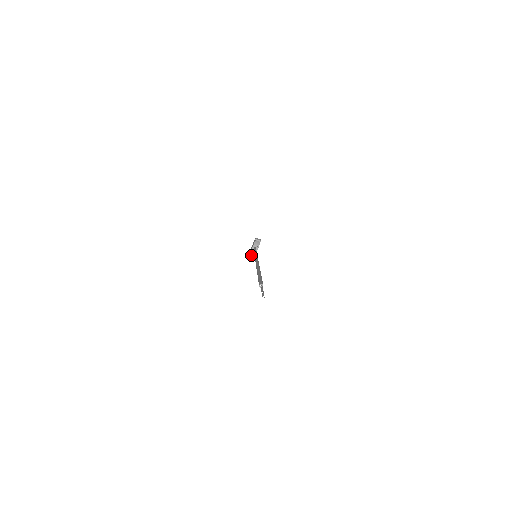
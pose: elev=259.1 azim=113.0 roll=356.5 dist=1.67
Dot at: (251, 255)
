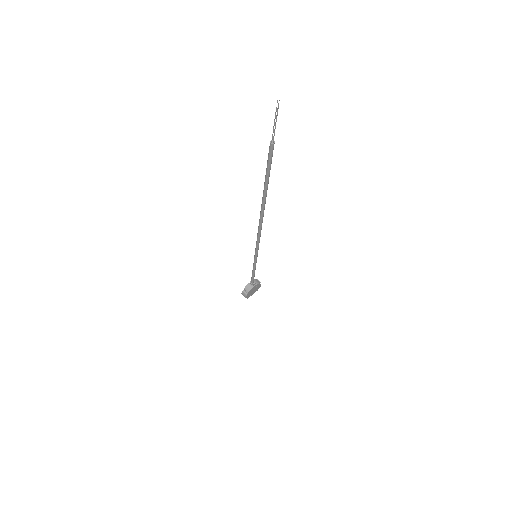
Dot at: (245, 291)
